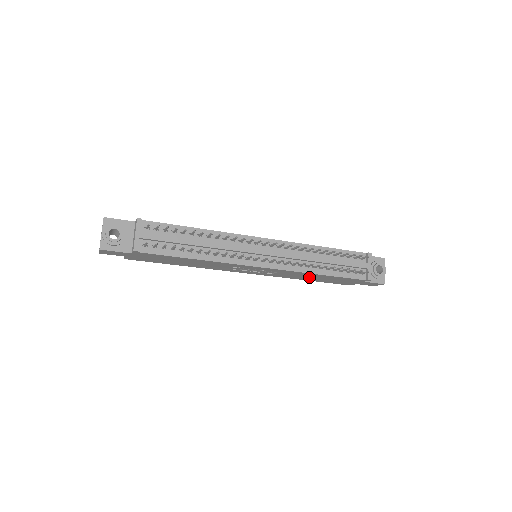
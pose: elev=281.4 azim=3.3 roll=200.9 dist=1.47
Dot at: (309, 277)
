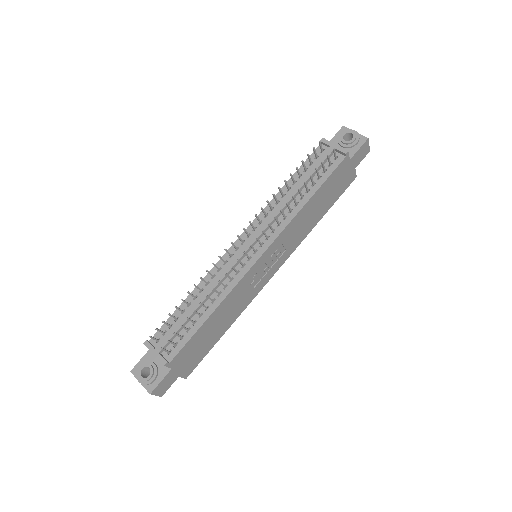
Dot at: (312, 215)
